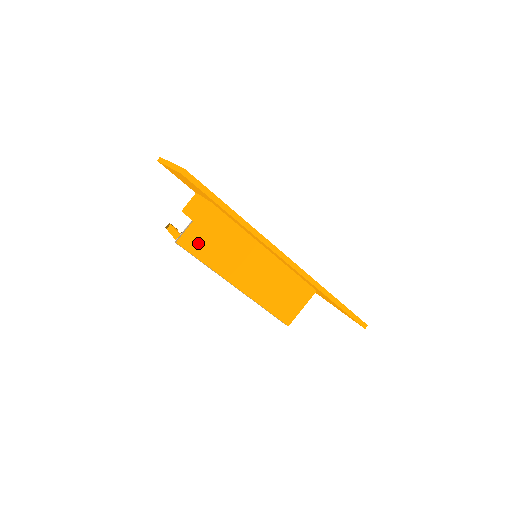
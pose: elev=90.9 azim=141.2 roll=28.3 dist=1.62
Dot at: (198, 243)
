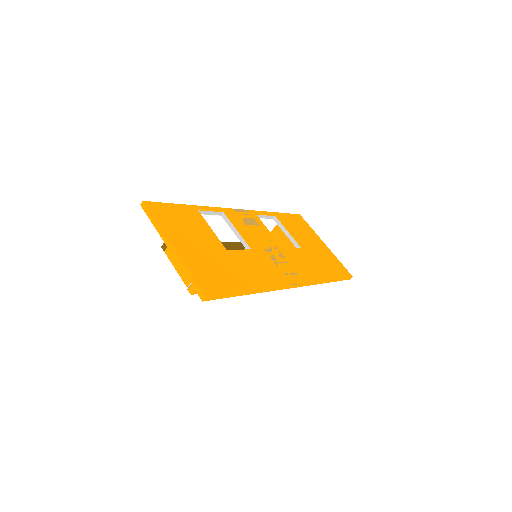
Dot at: occluded
